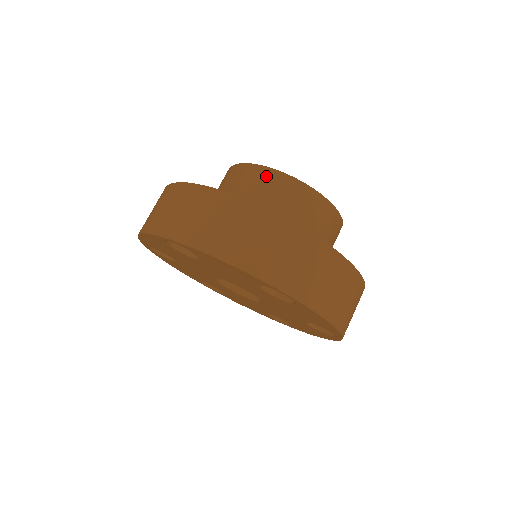
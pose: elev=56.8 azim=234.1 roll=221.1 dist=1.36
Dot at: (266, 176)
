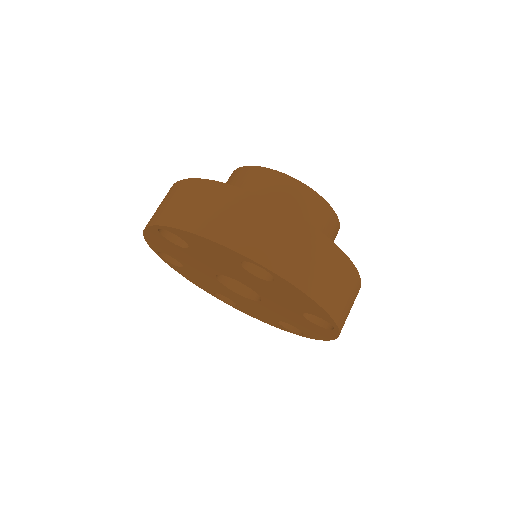
Dot at: (255, 173)
